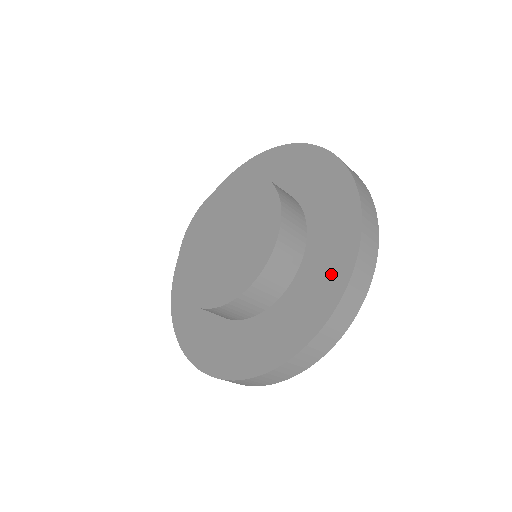
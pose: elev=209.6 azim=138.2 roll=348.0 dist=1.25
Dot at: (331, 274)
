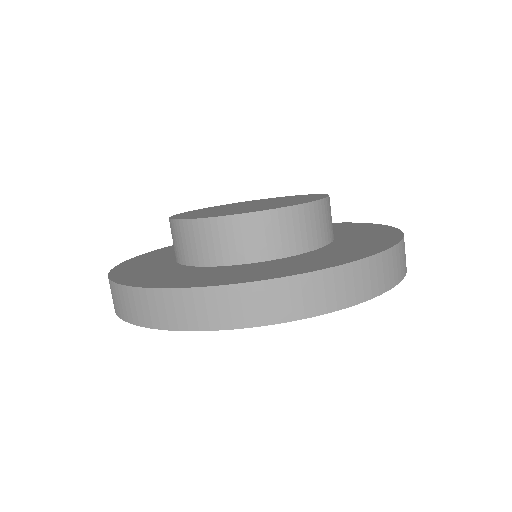
Dot at: (295, 267)
